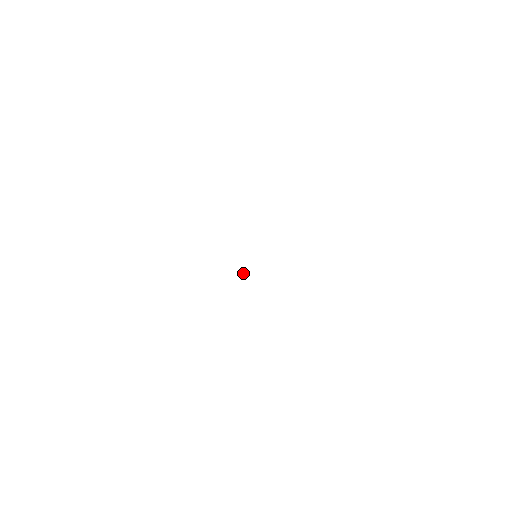
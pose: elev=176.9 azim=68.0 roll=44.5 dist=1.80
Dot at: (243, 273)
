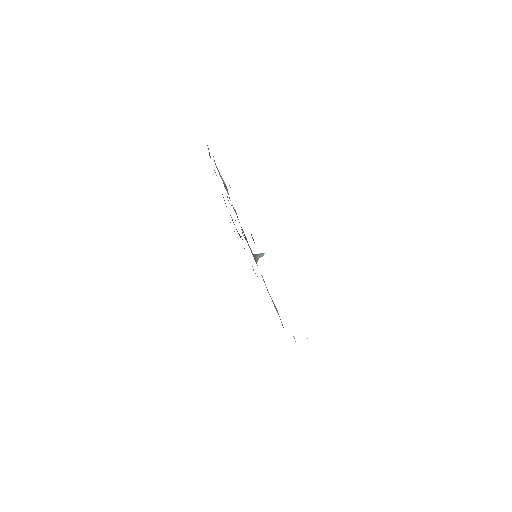
Dot at: (260, 257)
